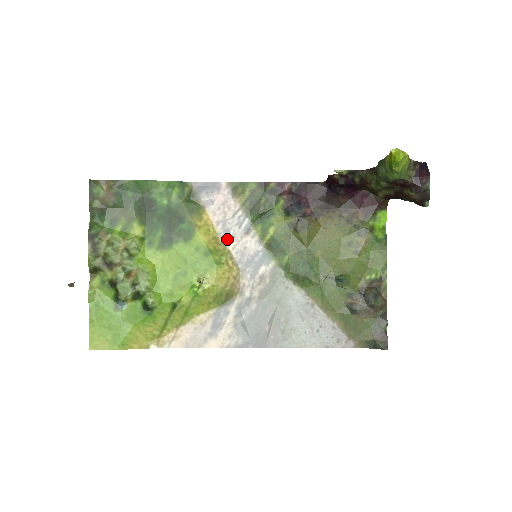
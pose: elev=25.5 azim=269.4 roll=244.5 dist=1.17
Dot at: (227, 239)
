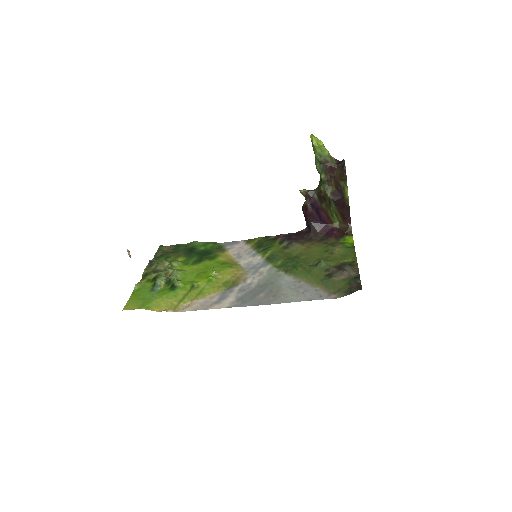
Dot at: (239, 260)
